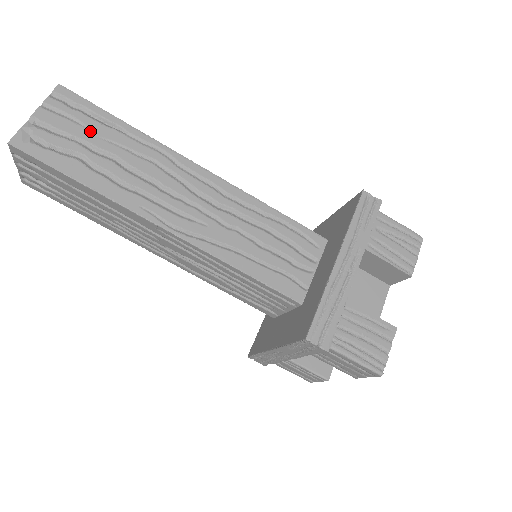
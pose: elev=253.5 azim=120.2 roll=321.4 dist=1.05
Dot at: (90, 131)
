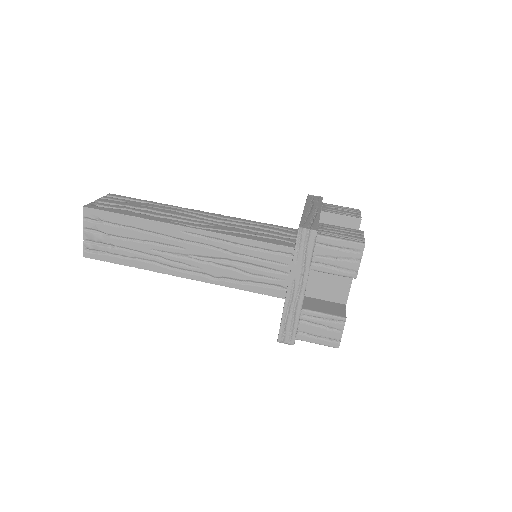
Dot at: (131, 203)
